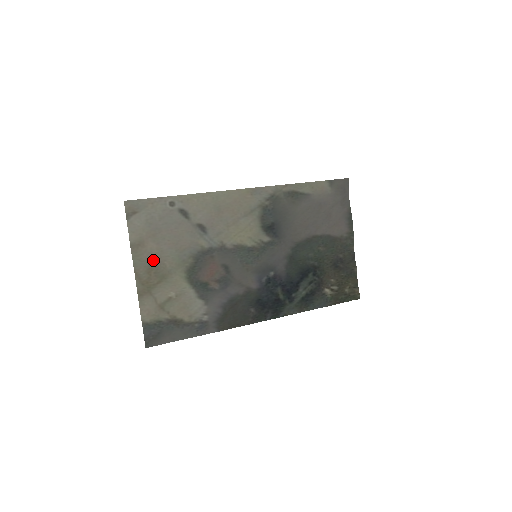
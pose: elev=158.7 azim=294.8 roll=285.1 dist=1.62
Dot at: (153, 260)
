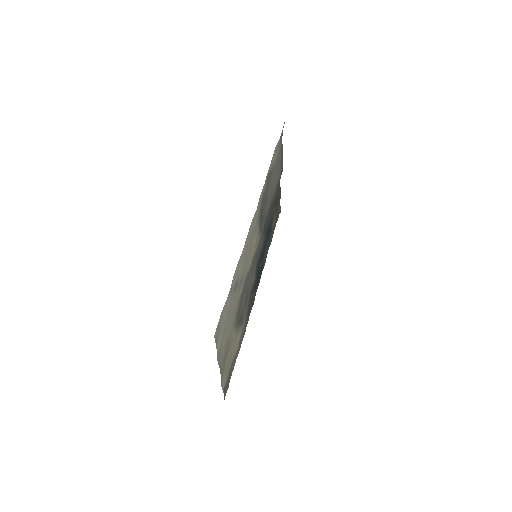
Dot at: (226, 347)
